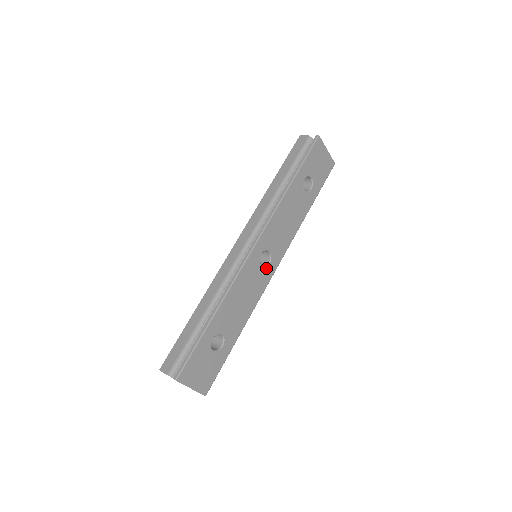
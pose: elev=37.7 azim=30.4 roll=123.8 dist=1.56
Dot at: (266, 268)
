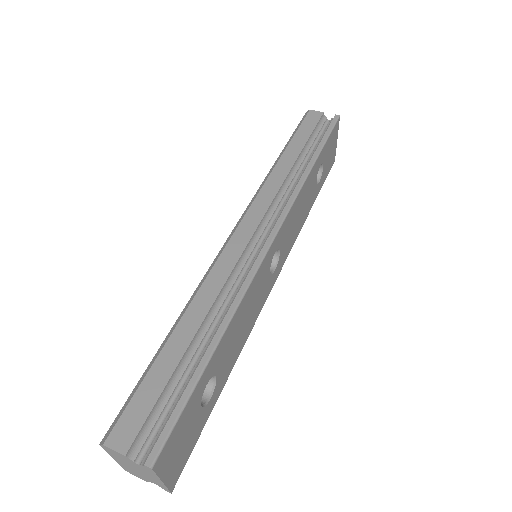
Dot at: (271, 276)
